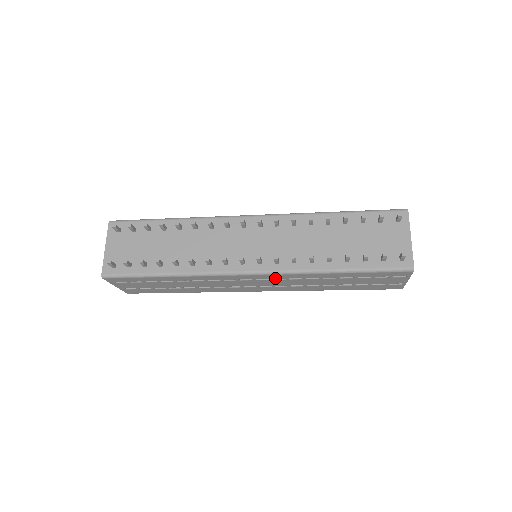
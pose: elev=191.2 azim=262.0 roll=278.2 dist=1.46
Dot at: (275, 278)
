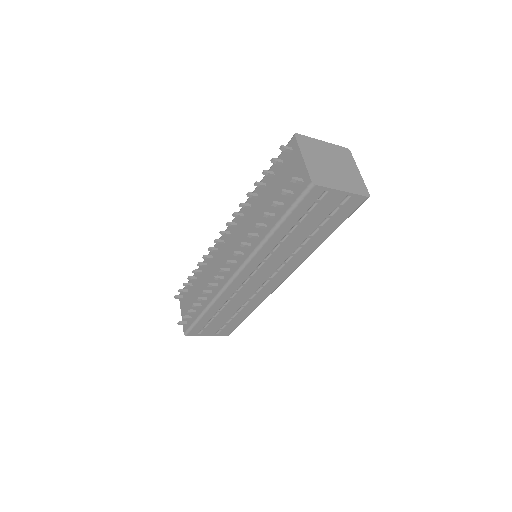
Dot at: (256, 267)
